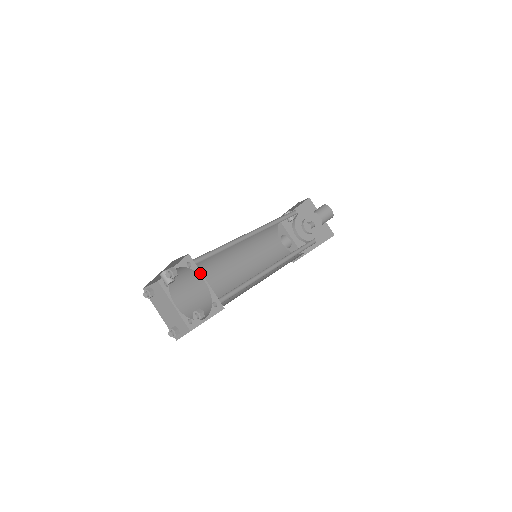
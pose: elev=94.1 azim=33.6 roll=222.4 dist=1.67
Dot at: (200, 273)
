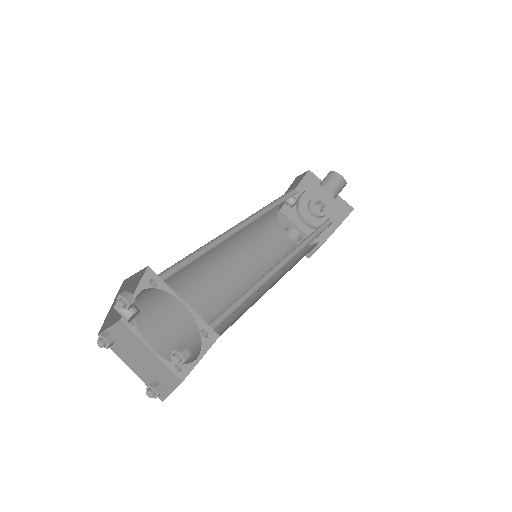
Dot at: (171, 291)
